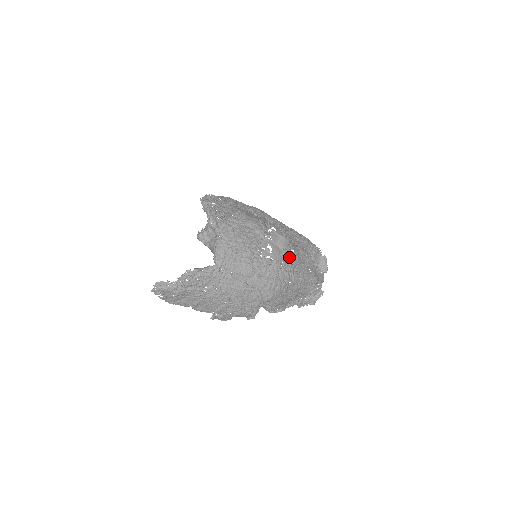
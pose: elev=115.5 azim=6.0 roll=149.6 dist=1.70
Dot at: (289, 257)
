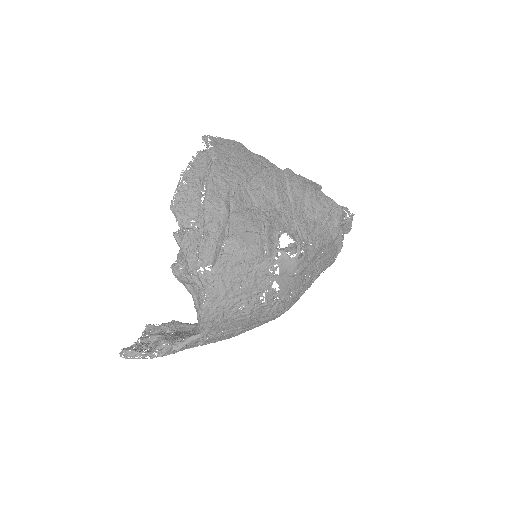
Dot at: (301, 277)
